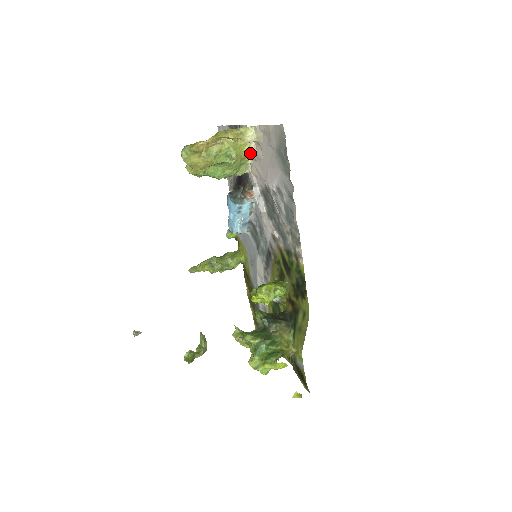
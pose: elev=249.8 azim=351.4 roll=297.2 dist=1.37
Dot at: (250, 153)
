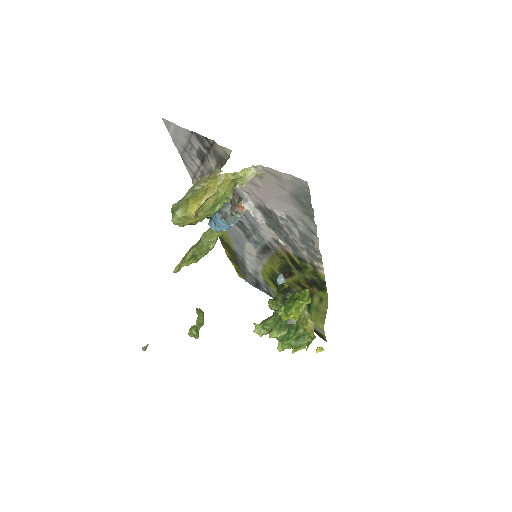
Dot at: occluded
